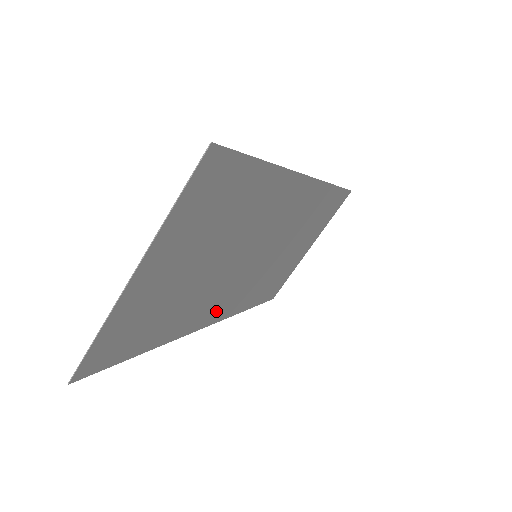
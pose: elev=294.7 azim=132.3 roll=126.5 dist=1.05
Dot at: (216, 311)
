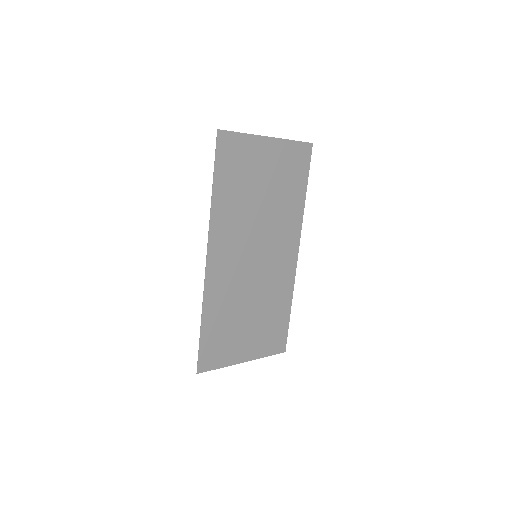
Dot at: (219, 255)
